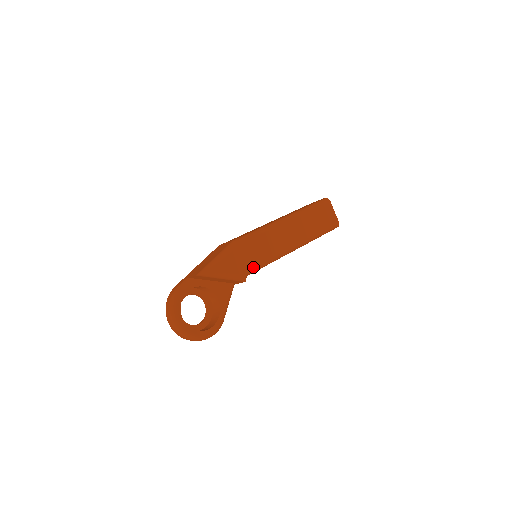
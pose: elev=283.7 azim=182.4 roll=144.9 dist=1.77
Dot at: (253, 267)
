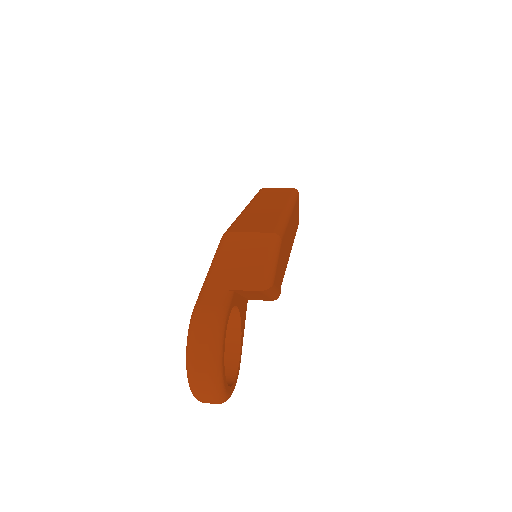
Dot at: occluded
